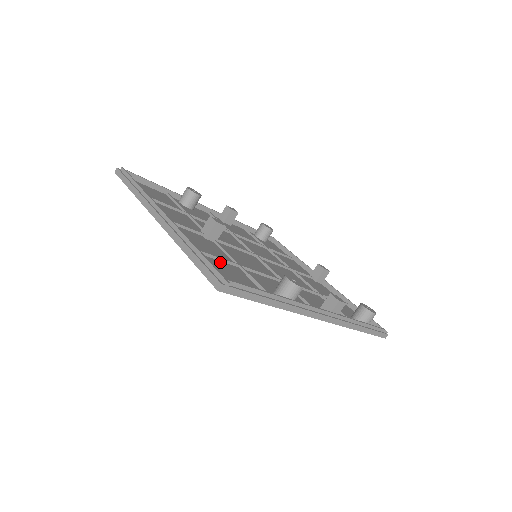
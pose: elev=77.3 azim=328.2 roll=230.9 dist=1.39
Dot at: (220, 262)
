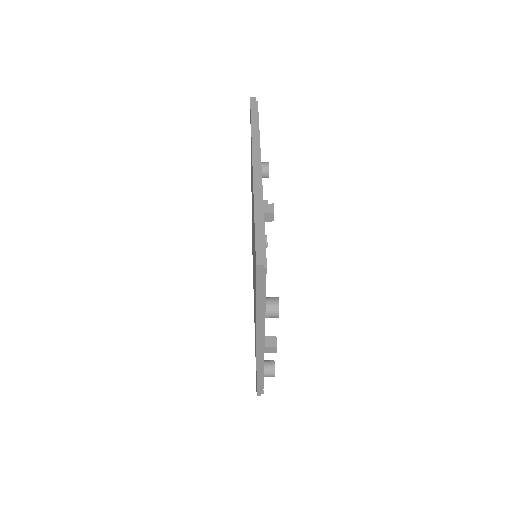
Dot at: occluded
